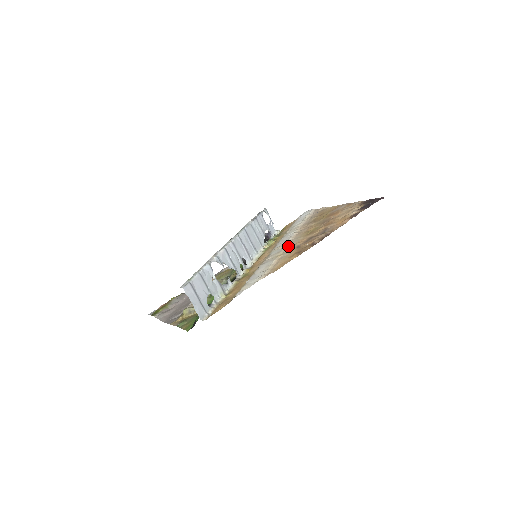
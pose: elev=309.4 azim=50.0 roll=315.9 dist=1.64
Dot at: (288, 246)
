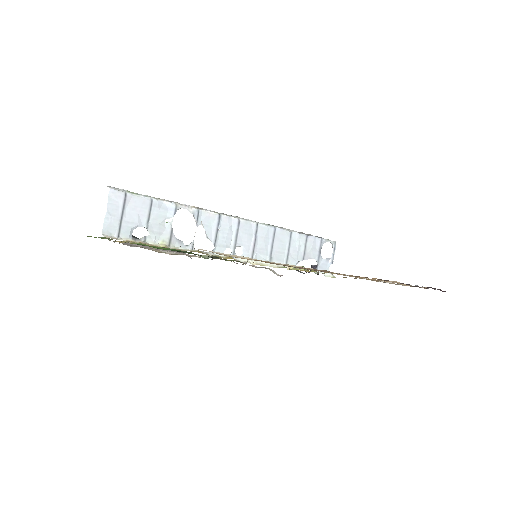
Dot at: (288, 265)
